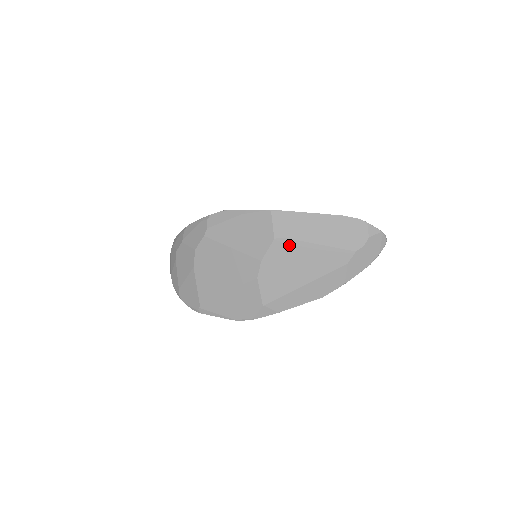
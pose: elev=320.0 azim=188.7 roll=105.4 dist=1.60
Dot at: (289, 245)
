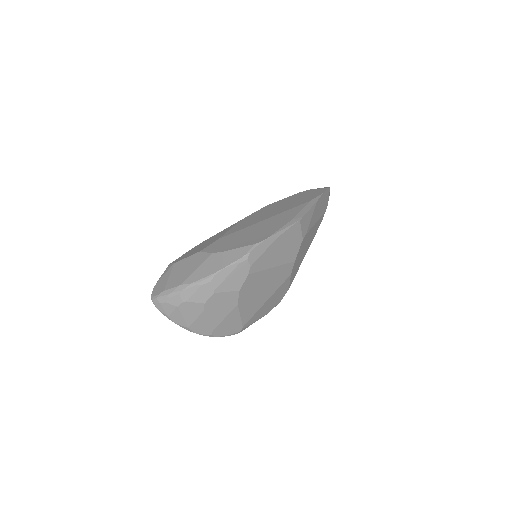
Dot at: (307, 237)
